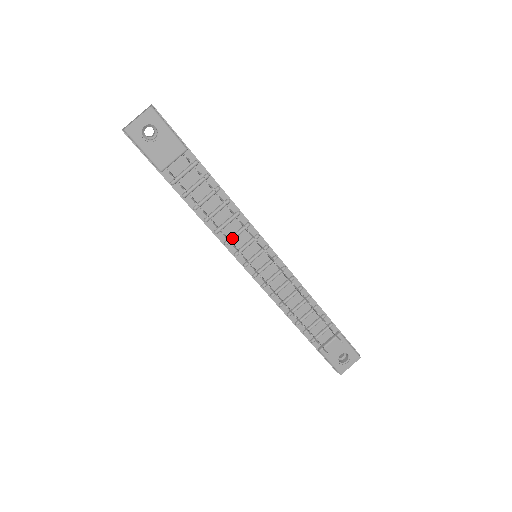
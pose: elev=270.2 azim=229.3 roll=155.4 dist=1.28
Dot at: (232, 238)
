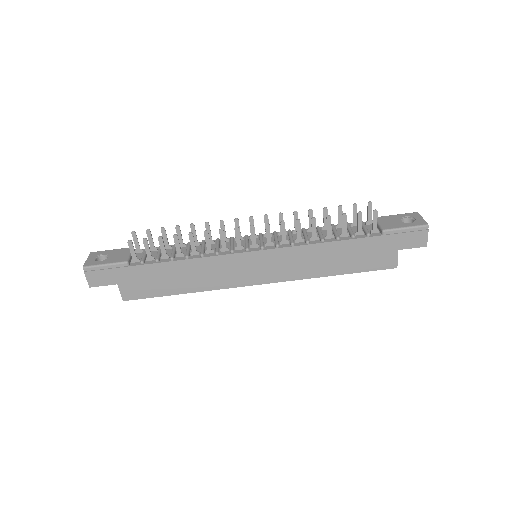
Dot at: (216, 248)
